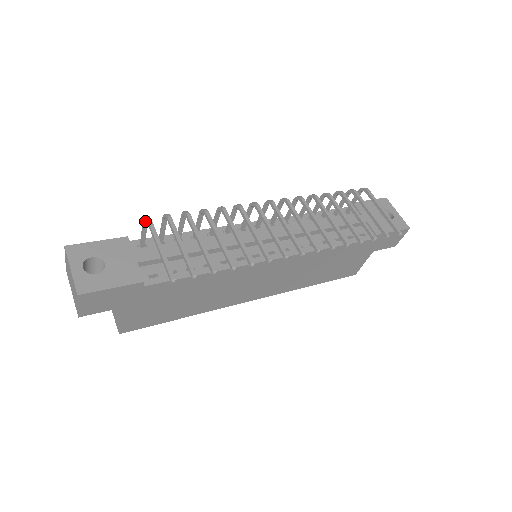
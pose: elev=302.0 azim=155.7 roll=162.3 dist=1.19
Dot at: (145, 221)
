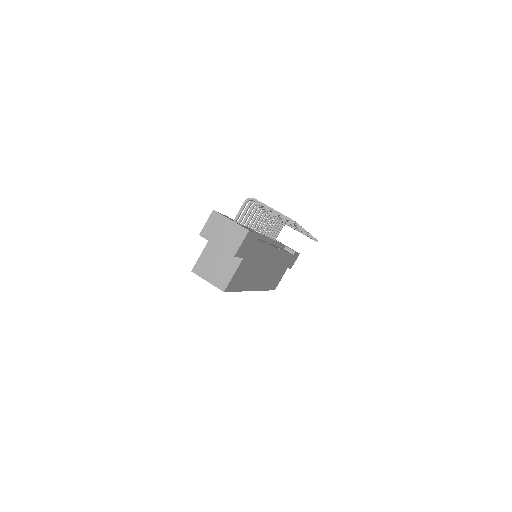
Dot at: (247, 202)
